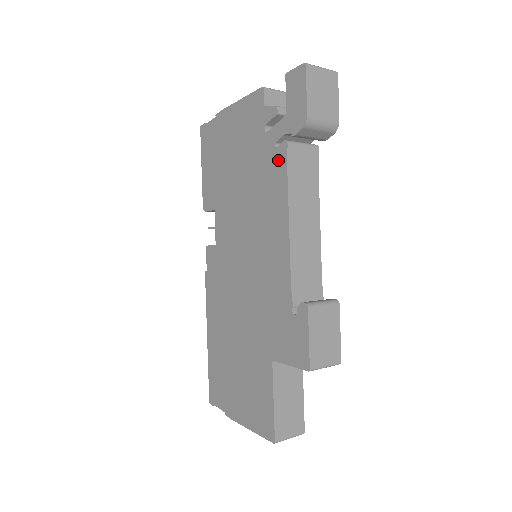
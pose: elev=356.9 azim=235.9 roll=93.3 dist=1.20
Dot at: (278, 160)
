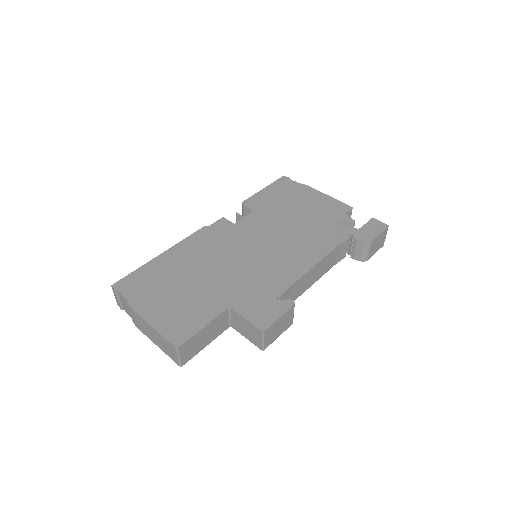
Dot at: (335, 237)
